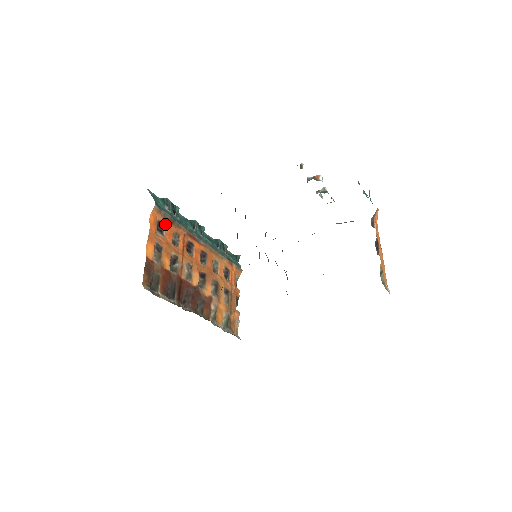
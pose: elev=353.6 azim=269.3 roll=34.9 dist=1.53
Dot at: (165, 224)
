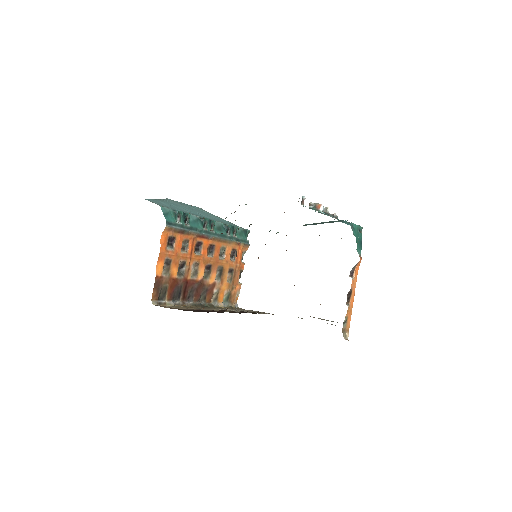
Dot at: (175, 237)
